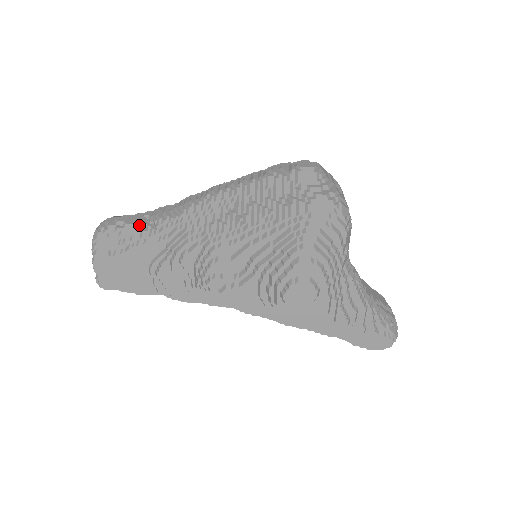
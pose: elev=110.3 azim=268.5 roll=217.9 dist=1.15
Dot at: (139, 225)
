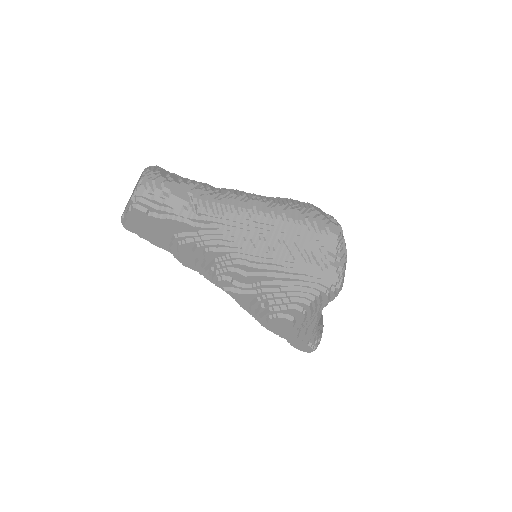
Dot at: (182, 201)
